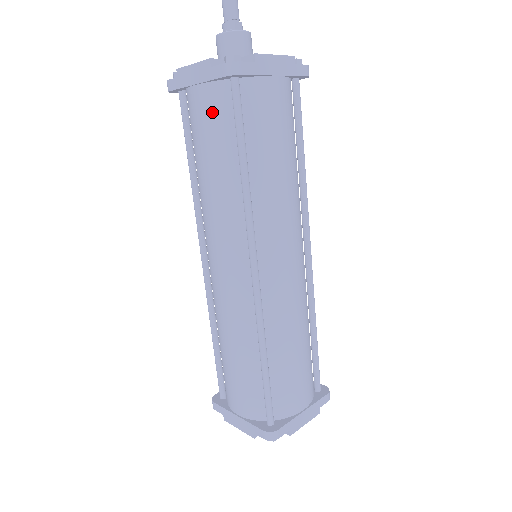
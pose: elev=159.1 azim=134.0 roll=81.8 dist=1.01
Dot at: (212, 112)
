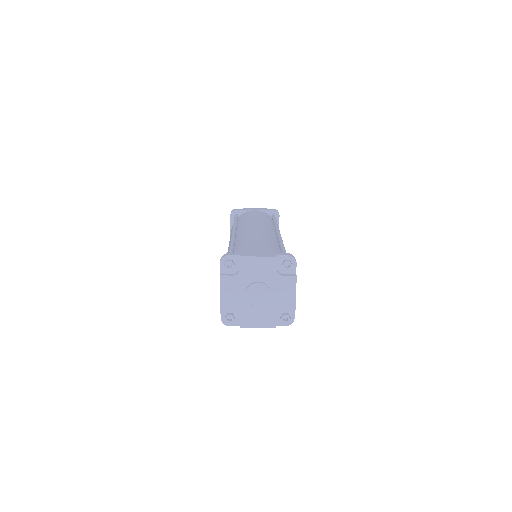
Dot at: occluded
